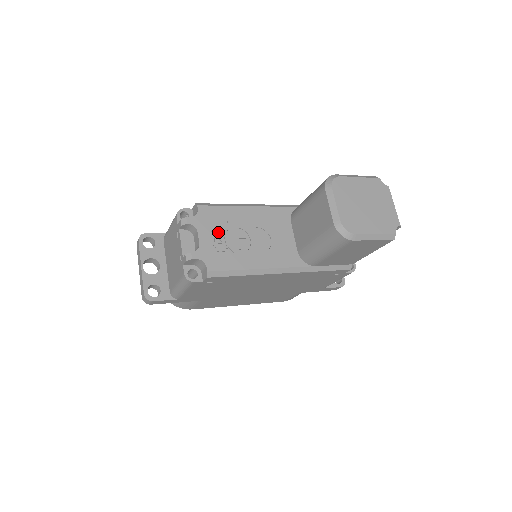
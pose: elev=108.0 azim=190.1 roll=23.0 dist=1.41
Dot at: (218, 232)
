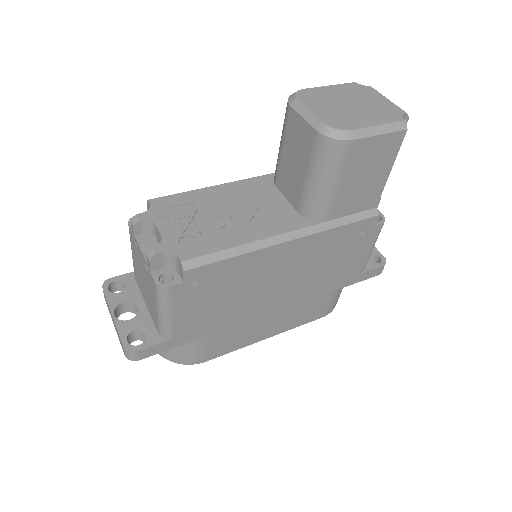
Dot at: (183, 218)
